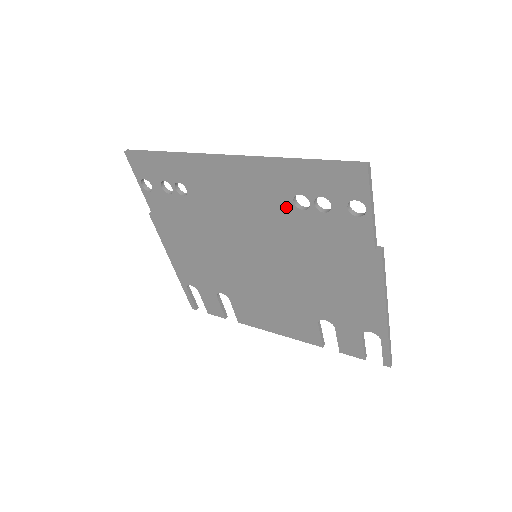
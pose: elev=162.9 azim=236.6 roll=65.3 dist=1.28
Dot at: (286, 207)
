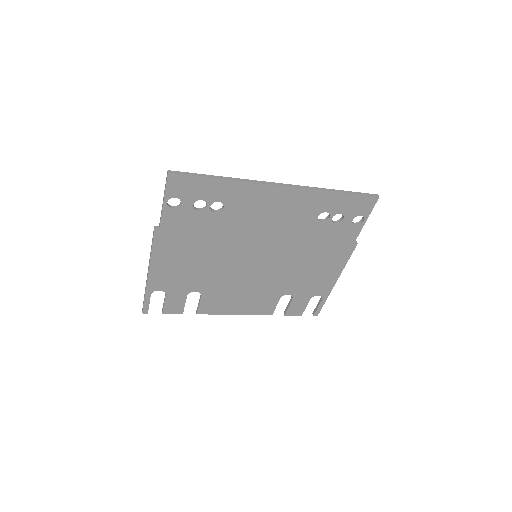
Dot at: (310, 220)
